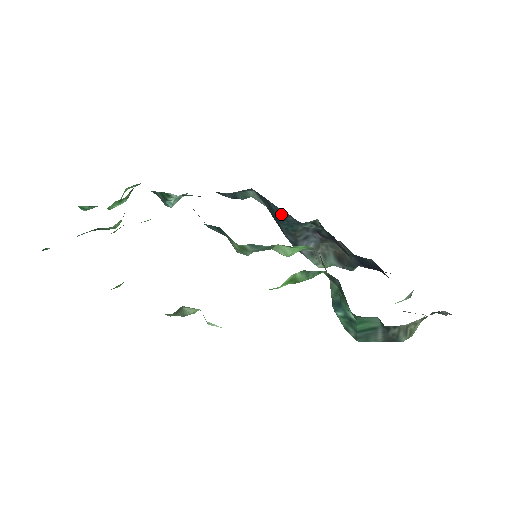
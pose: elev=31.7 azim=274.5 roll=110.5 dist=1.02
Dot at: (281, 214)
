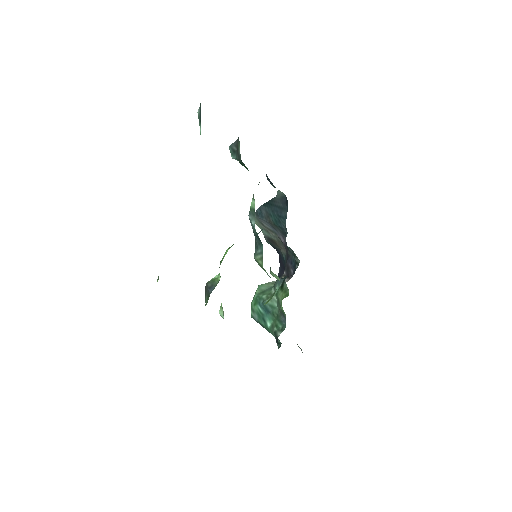
Dot at: (282, 219)
